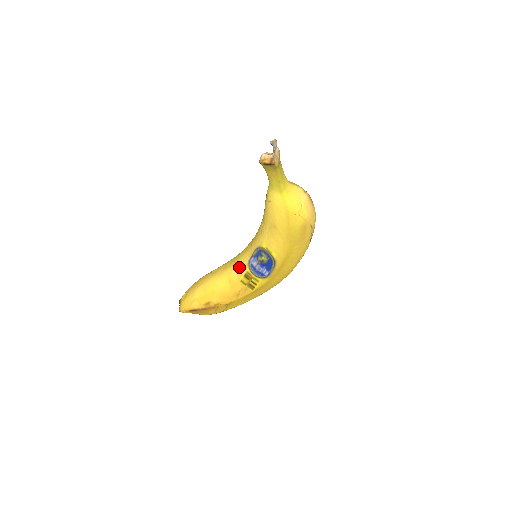
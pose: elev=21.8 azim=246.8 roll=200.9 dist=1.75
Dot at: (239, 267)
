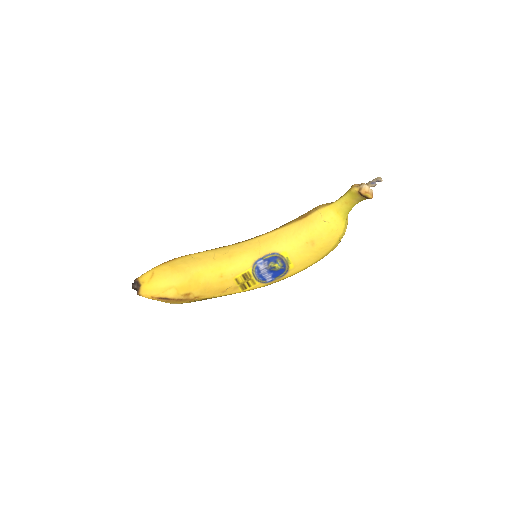
Dot at: (239, 264)
